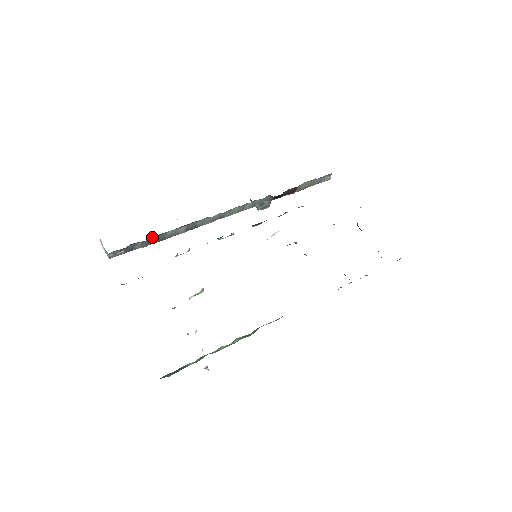
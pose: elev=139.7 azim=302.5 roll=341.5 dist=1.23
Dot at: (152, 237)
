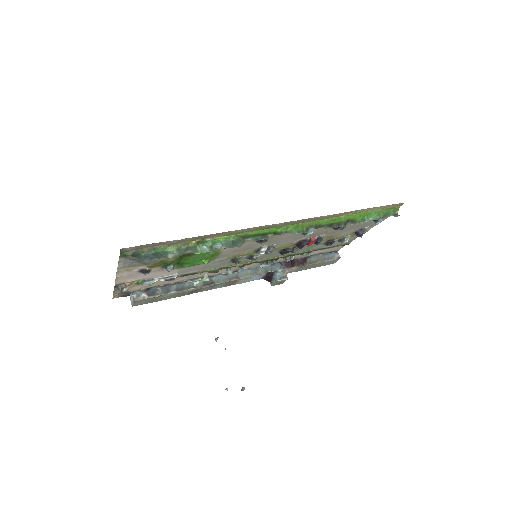
Dot at: (171, 286)
